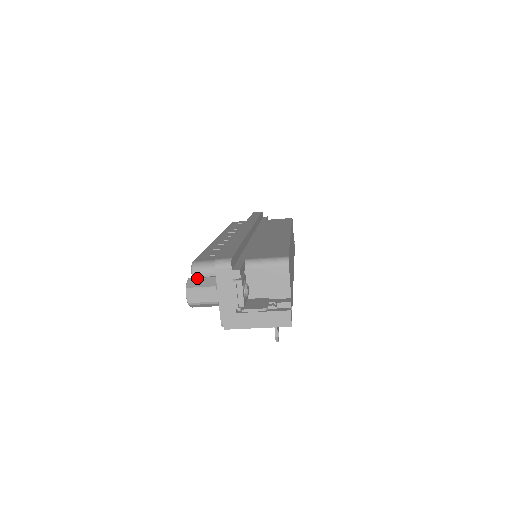
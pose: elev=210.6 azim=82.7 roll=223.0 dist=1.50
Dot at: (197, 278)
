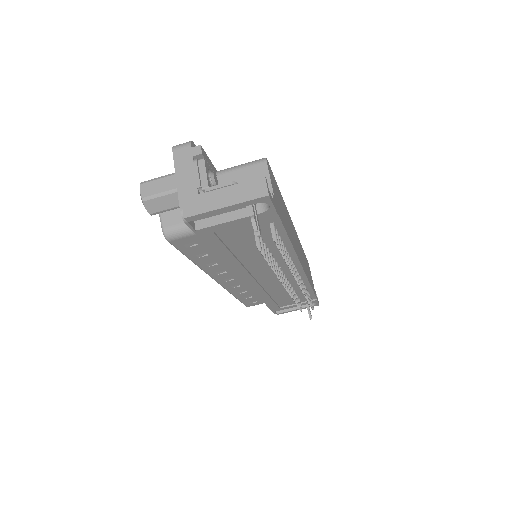
Dot at: occluded
